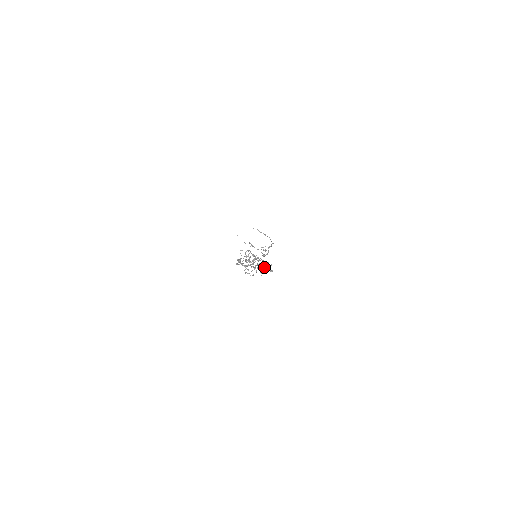
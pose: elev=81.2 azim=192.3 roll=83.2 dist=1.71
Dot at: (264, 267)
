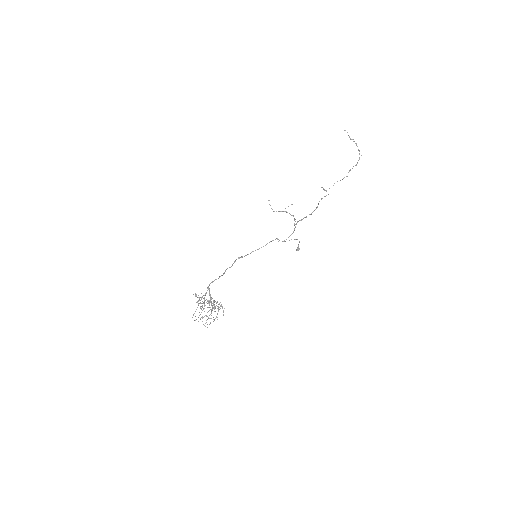
Dot at: (216, 316)
